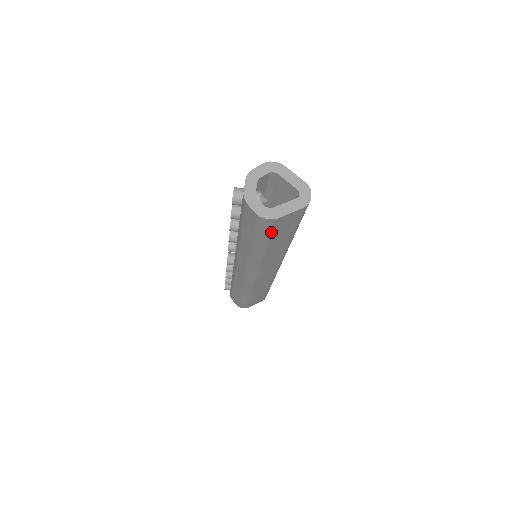
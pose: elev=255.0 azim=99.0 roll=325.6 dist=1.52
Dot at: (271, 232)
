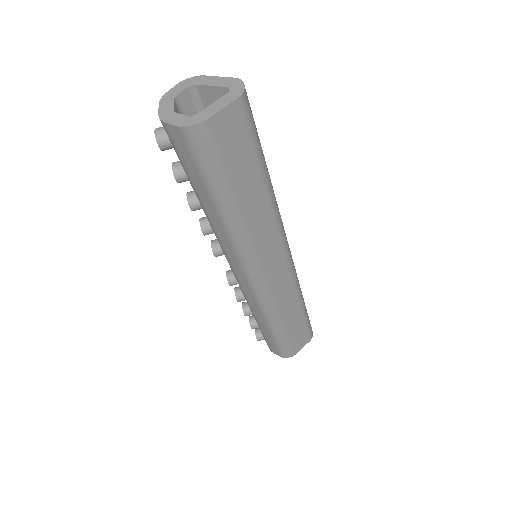
Dot at: (218, 158)
